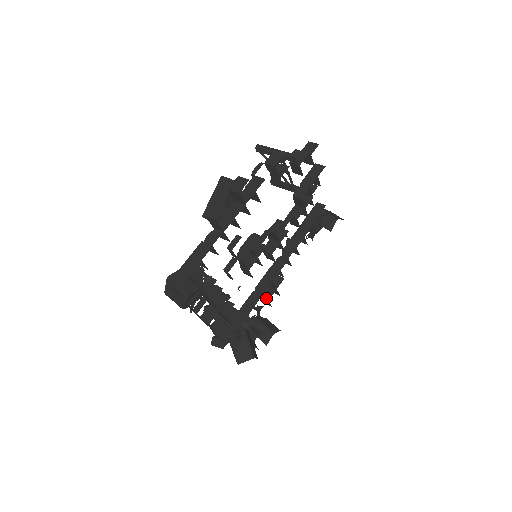
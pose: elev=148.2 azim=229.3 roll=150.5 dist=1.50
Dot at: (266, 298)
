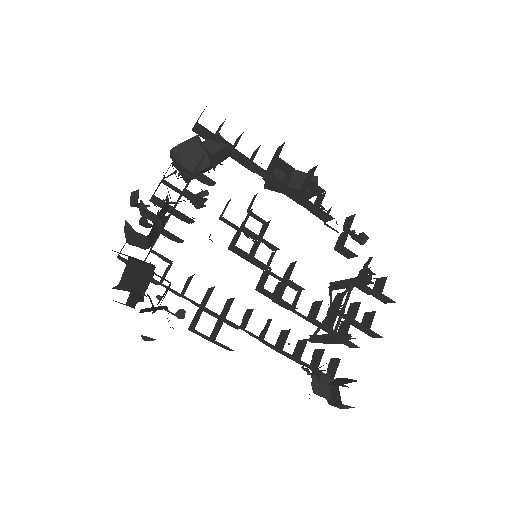
Dot at: occluded
